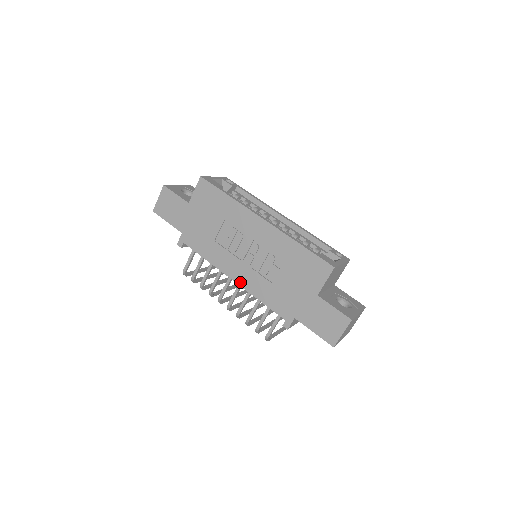
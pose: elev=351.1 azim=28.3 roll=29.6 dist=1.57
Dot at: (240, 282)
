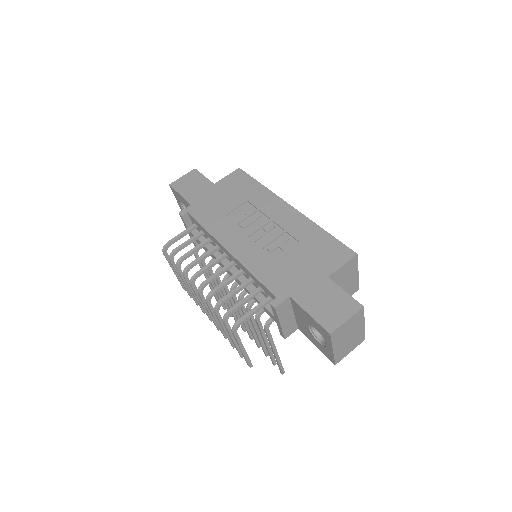
Dot at: (236, 253)
